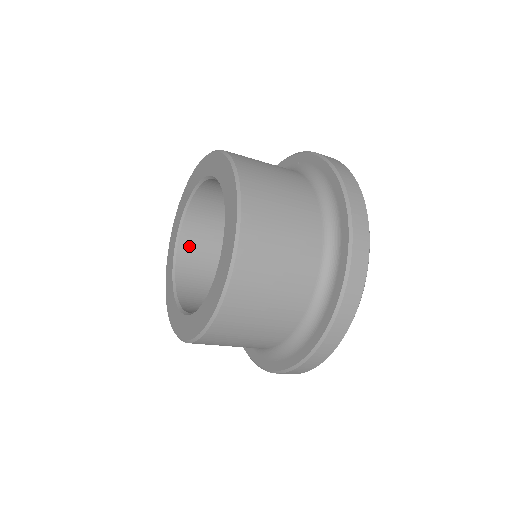
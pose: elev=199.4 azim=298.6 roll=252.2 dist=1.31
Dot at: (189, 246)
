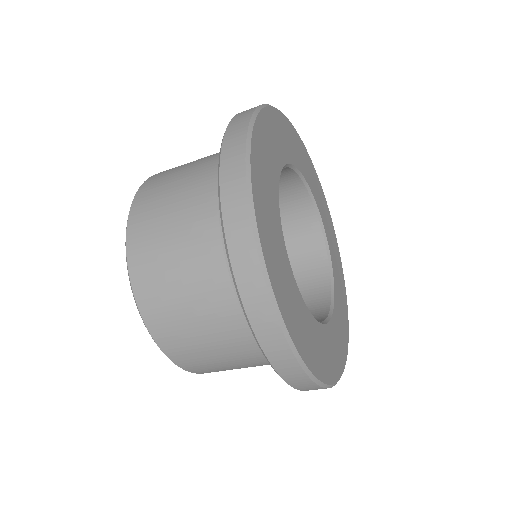
Dot at: occluded
